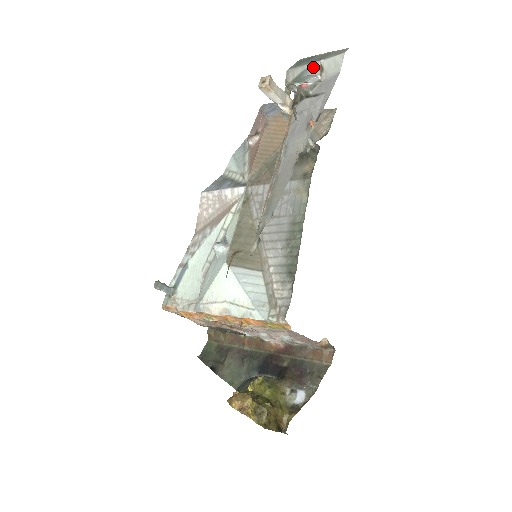
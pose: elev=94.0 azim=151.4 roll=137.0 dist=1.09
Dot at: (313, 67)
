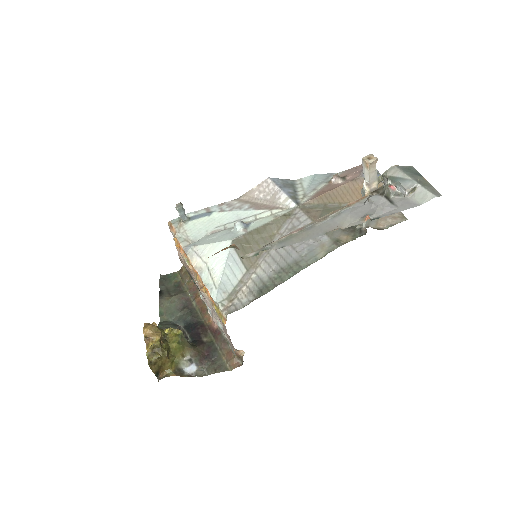
Dot at: (410, 183)
